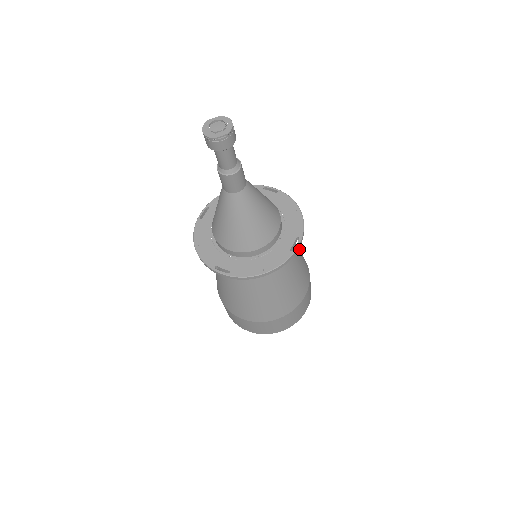
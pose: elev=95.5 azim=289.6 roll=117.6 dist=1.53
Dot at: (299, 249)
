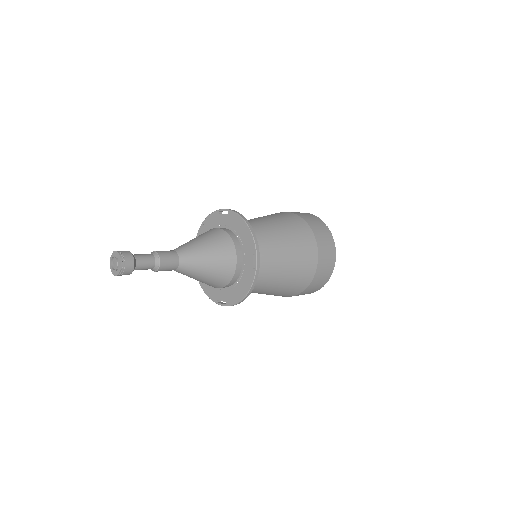
Dot at: (287, 229)
